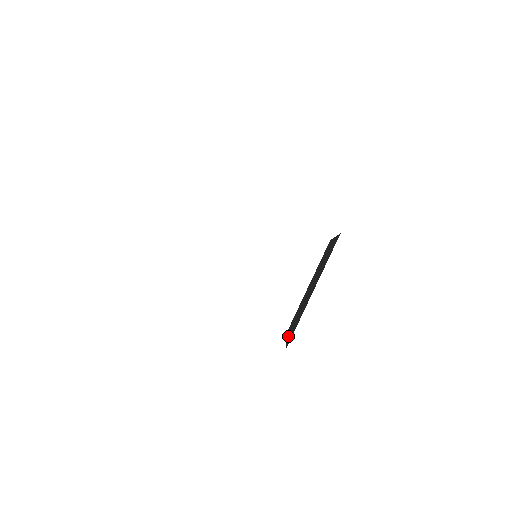
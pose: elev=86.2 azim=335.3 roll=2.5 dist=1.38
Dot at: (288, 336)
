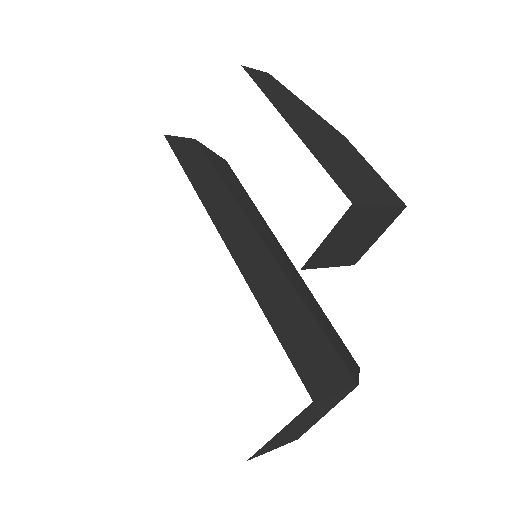
Dot at: occluded
